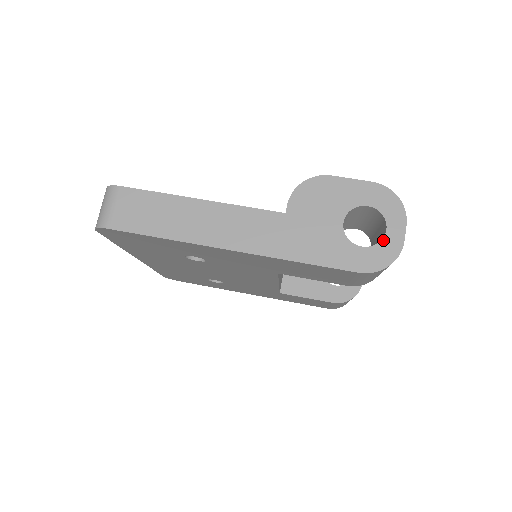
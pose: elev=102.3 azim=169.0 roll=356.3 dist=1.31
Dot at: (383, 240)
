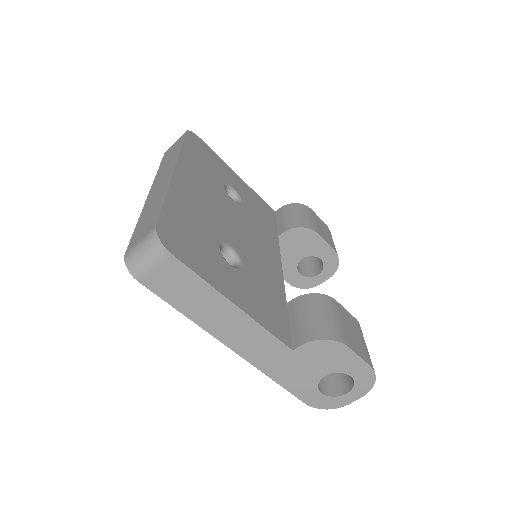
Dot at: (338, 397)
